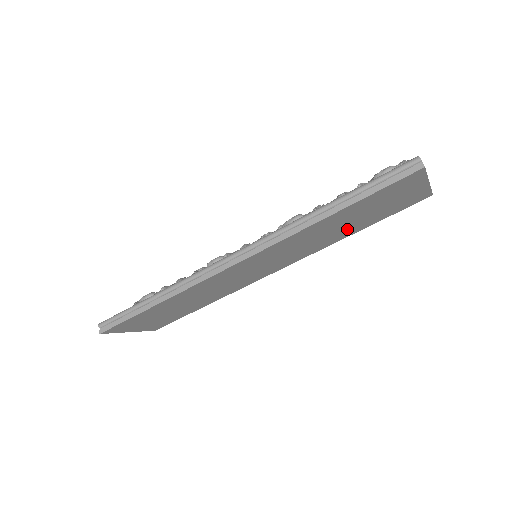
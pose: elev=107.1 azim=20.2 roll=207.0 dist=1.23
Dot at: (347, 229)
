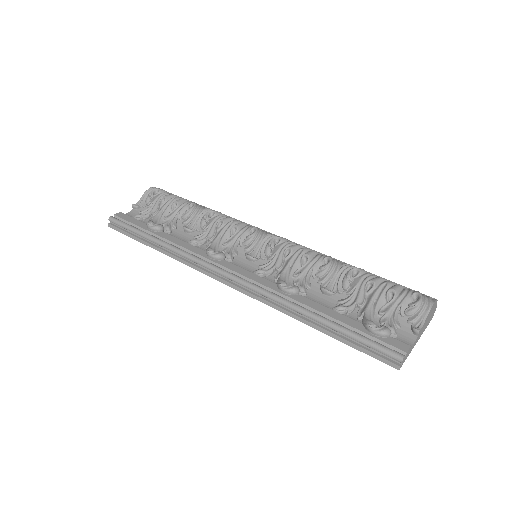
Dot at: occluded
